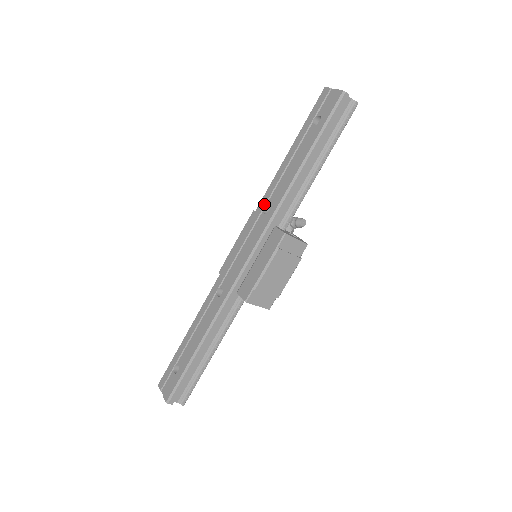
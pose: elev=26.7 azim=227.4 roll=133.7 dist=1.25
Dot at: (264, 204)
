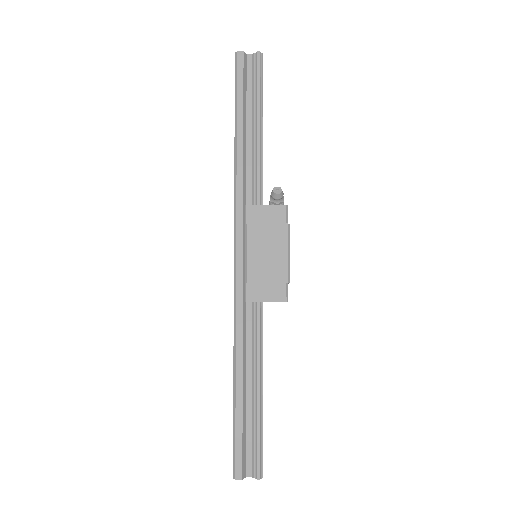
Dot at: occluded
